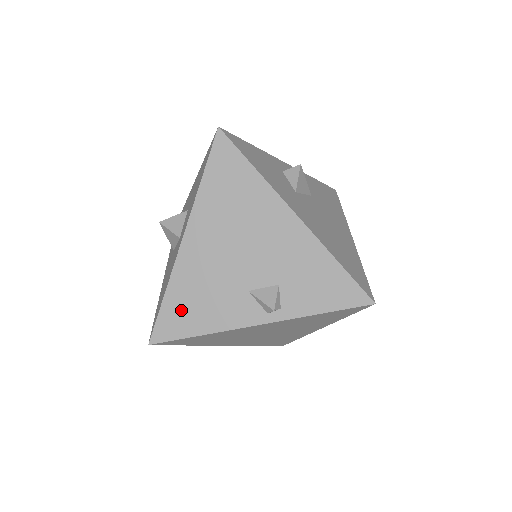
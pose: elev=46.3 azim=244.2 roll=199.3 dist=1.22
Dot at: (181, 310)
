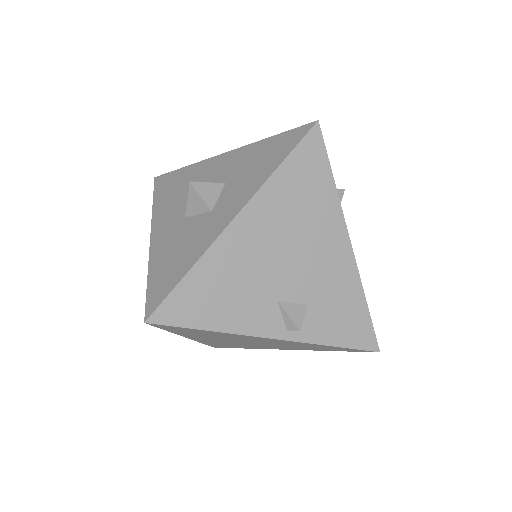
Dot at: (200, 296)
